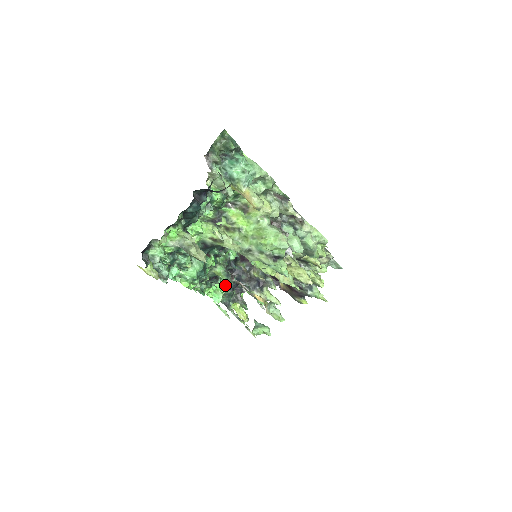
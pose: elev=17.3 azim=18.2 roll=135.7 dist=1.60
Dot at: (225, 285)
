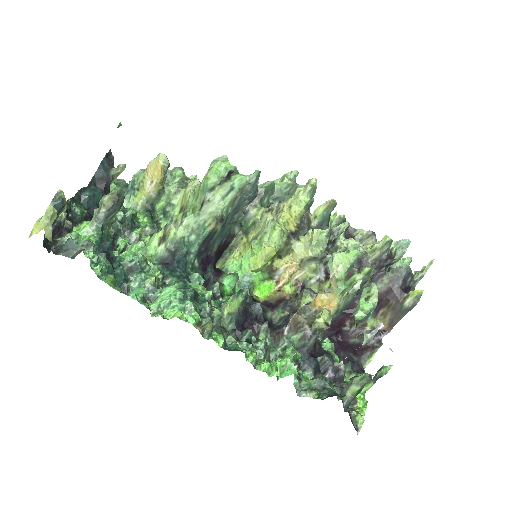
Dot at: occluded
